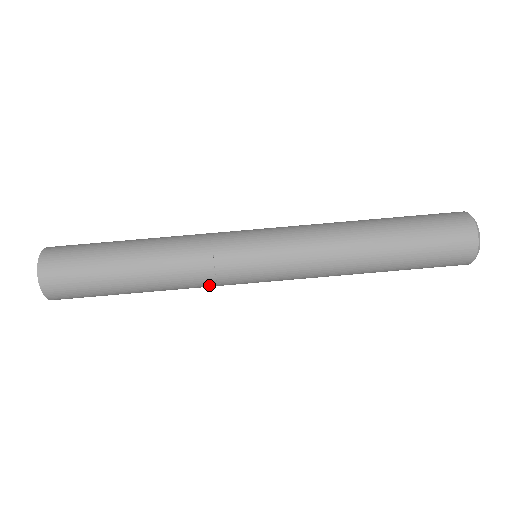
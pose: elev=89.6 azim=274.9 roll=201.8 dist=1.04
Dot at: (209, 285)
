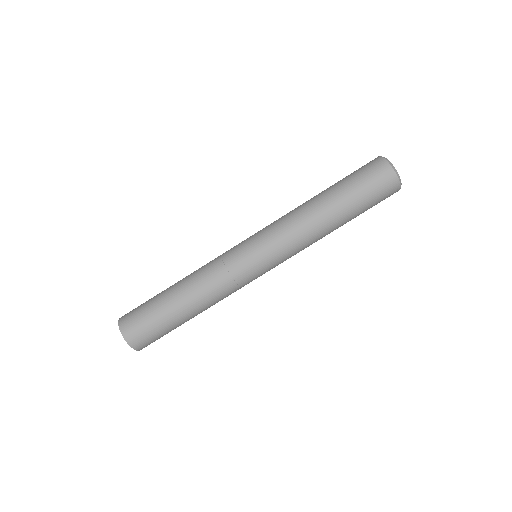
Dot at: (231, 286)
